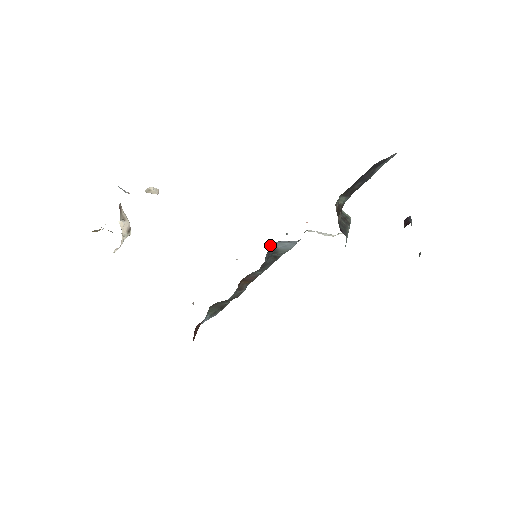
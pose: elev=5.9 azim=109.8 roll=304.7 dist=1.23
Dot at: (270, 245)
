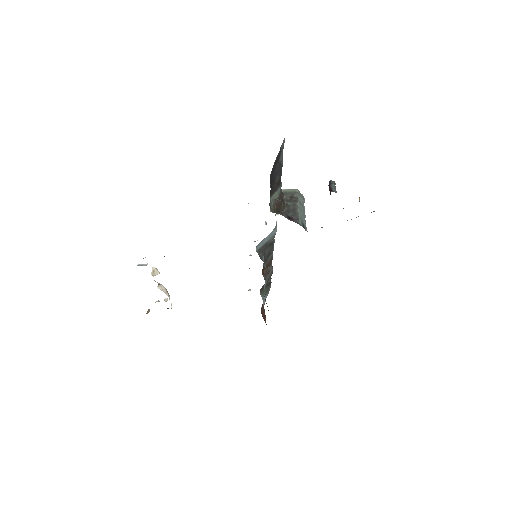
Dot at: (256, 250)
